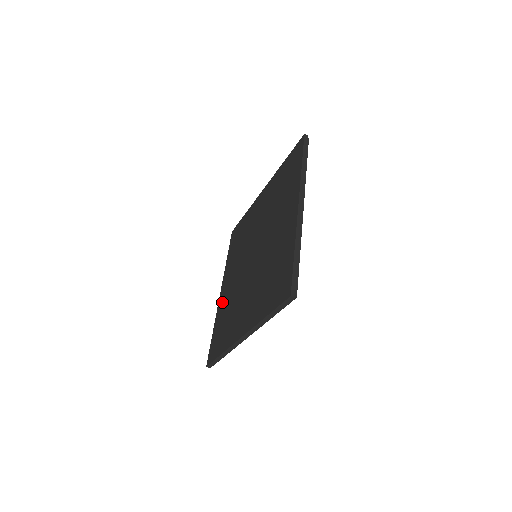
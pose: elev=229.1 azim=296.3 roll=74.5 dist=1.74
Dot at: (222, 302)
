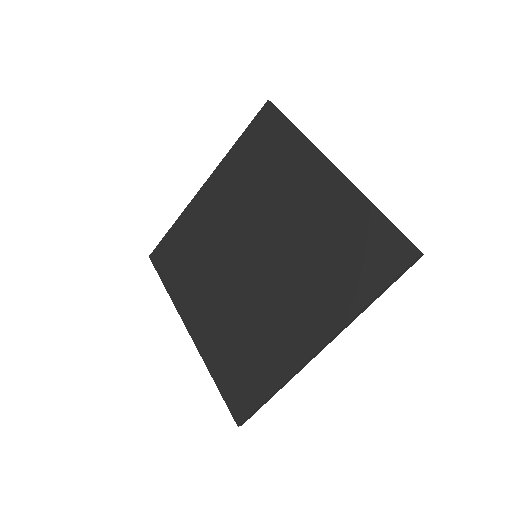
Dot at: (208, 338)
